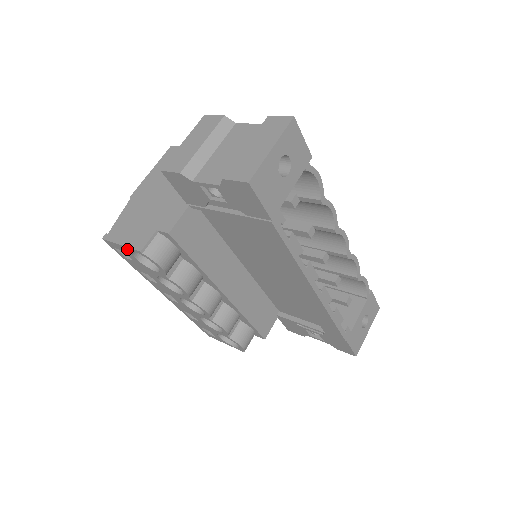
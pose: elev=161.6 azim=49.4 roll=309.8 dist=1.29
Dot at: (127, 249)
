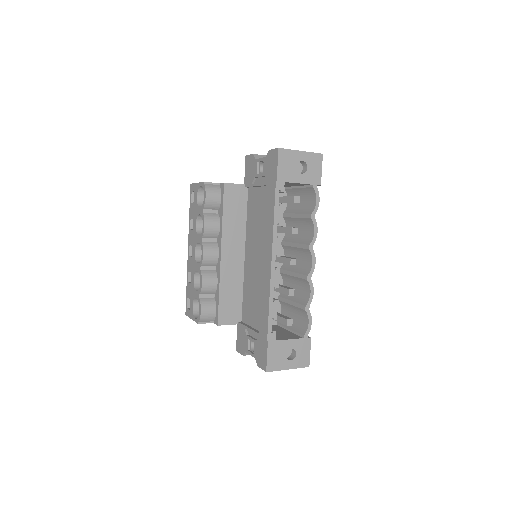
Dot at: (198, 186)
